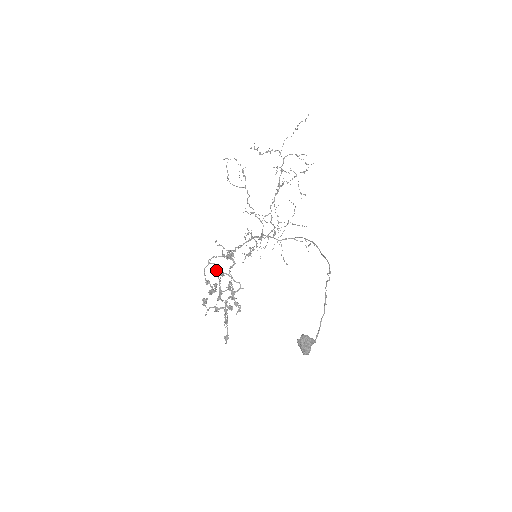
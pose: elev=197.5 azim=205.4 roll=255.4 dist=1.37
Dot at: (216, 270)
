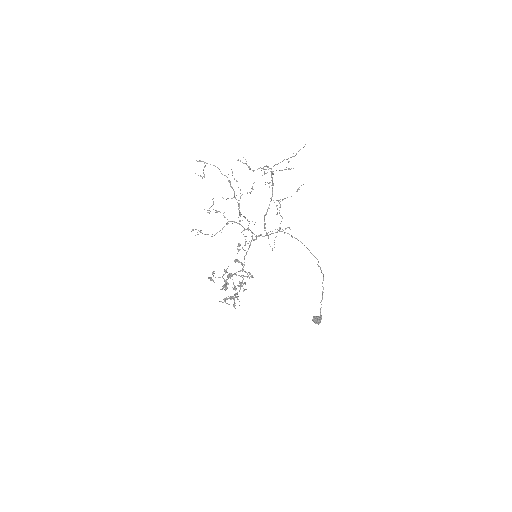
Dot at: occluded
